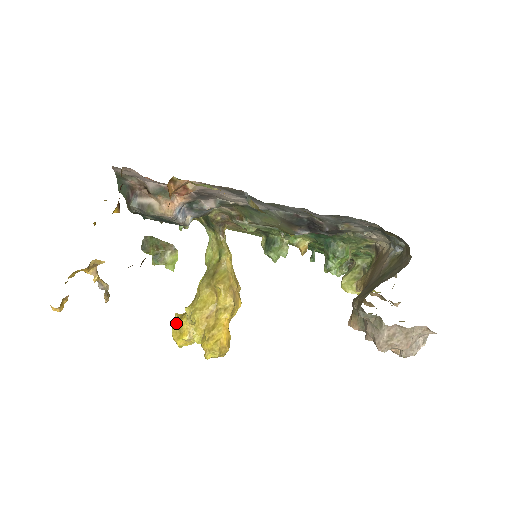
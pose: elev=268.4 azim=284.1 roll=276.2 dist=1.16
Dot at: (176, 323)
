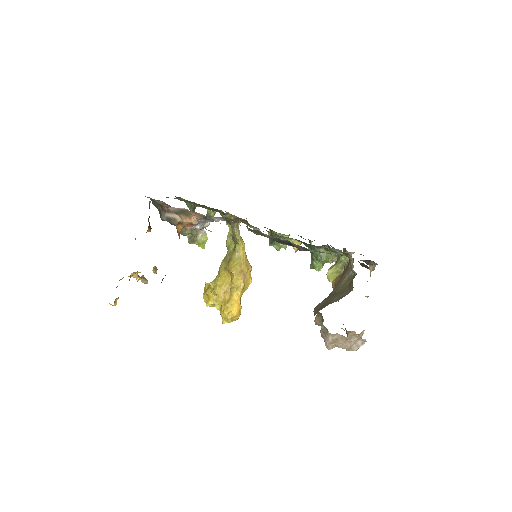
Dot at: (205, 291)
